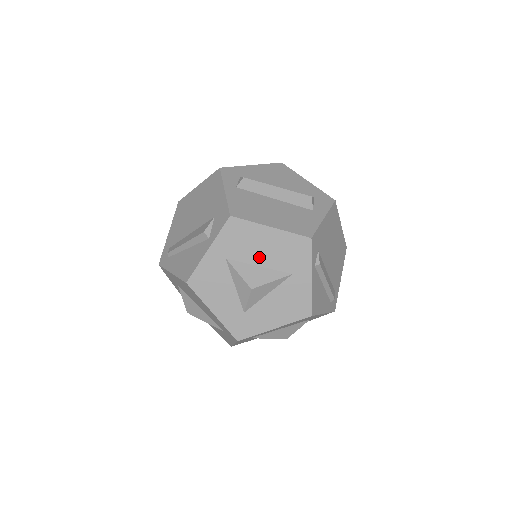
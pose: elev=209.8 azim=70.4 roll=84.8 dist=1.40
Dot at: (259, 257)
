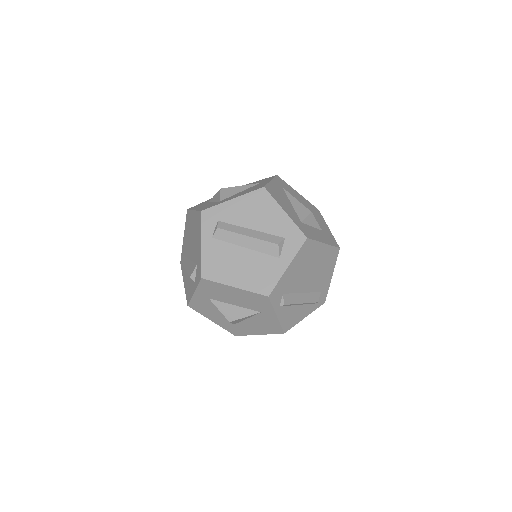
Dot at: (232, 301)
